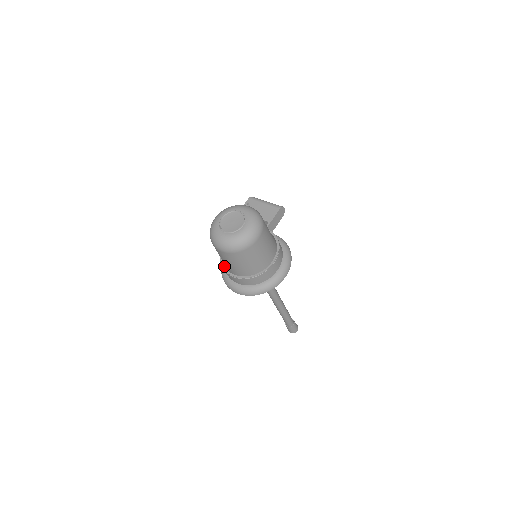
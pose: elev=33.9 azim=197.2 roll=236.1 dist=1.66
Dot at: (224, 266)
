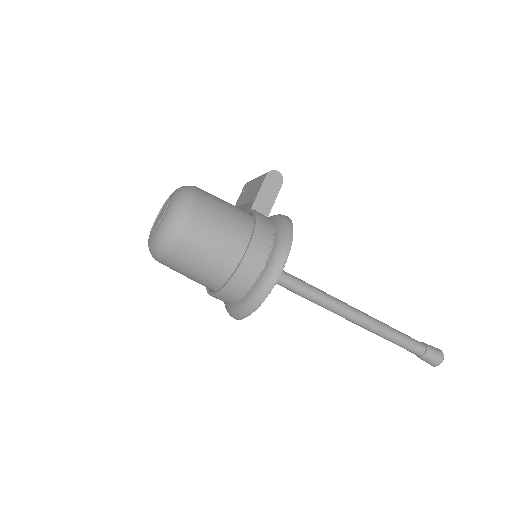
Dot at: occluded
